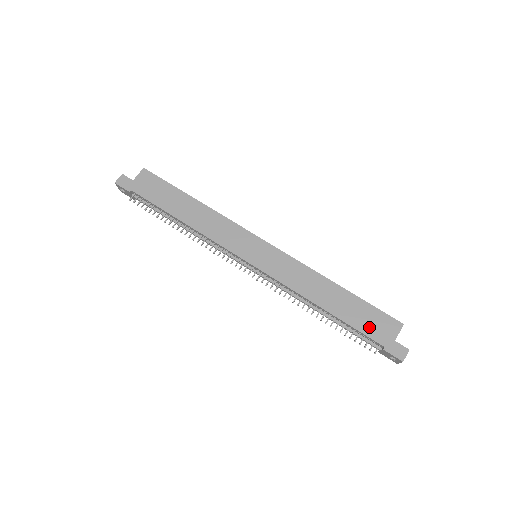
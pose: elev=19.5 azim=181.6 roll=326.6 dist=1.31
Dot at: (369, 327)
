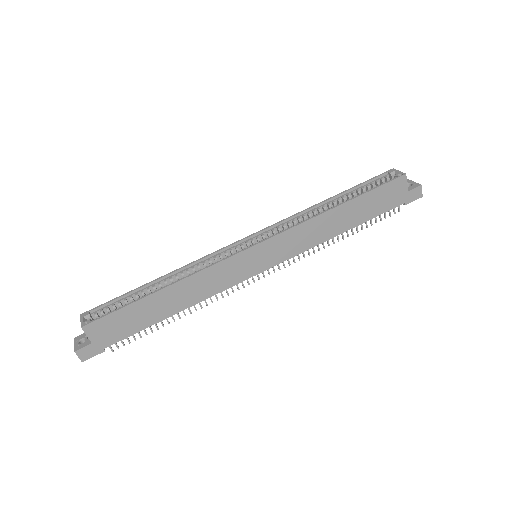
Dot at: (385, 204)
